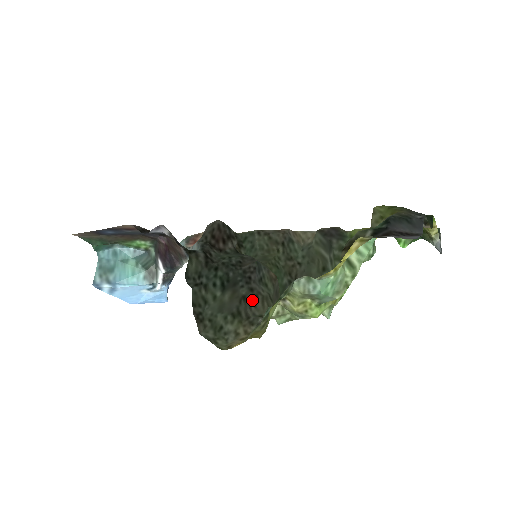
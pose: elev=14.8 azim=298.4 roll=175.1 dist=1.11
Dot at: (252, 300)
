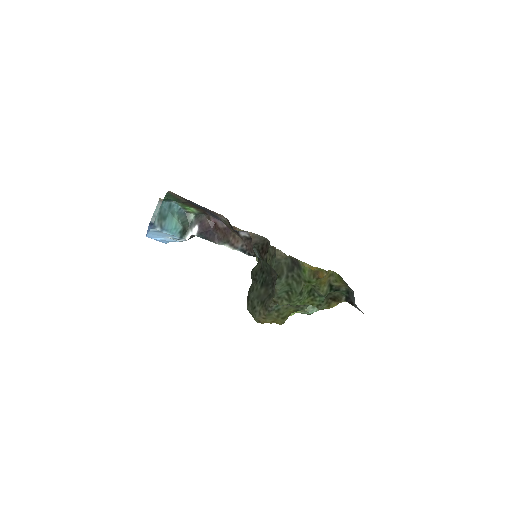
Dot at: (271, 297)
